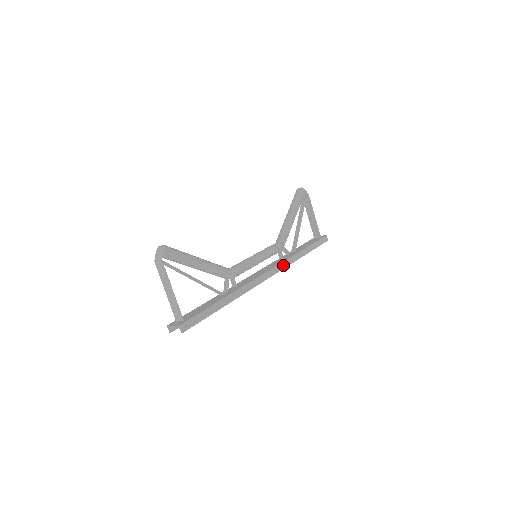
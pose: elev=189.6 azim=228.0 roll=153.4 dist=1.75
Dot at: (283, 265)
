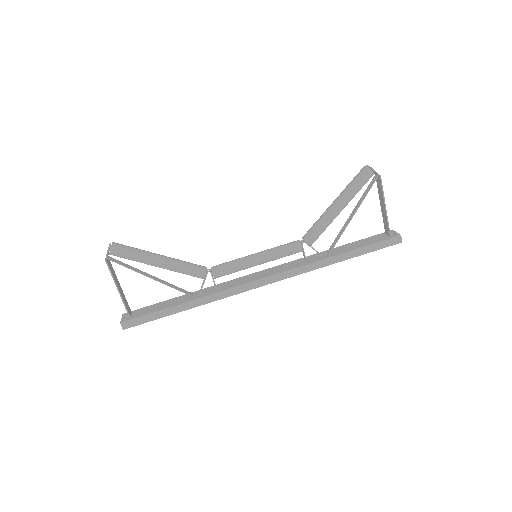
Dot at: (294, 272)
